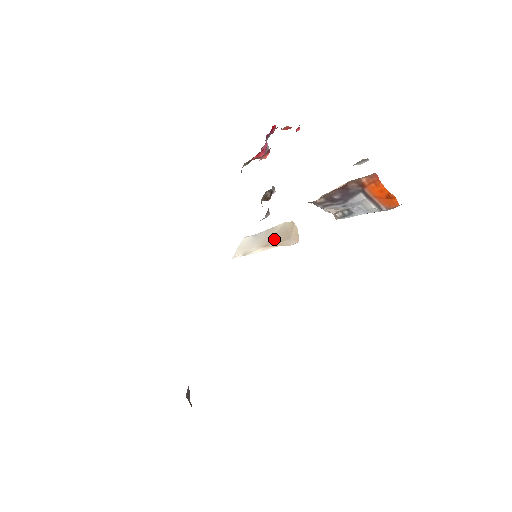
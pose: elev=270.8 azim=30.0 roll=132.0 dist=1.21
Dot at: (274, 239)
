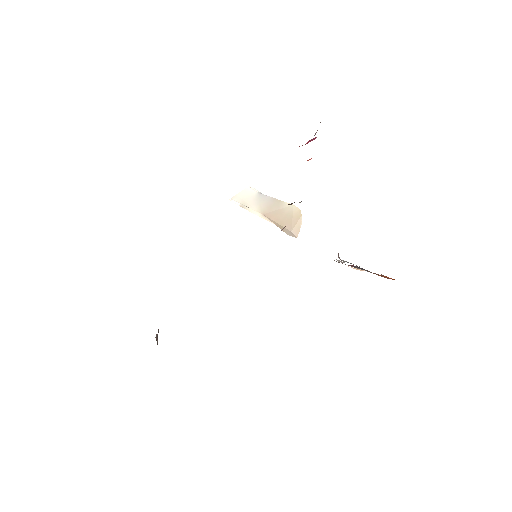
Dot at: (276, 216)
